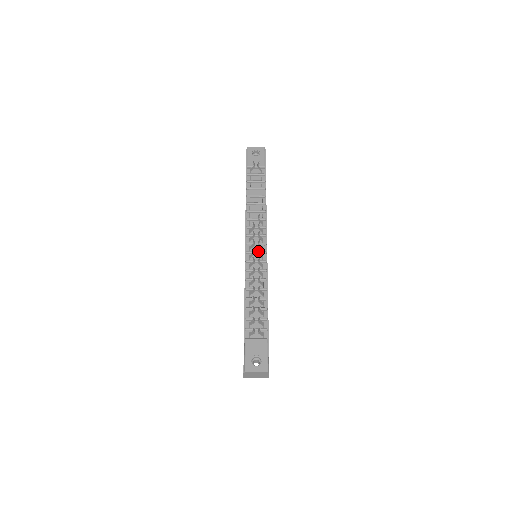
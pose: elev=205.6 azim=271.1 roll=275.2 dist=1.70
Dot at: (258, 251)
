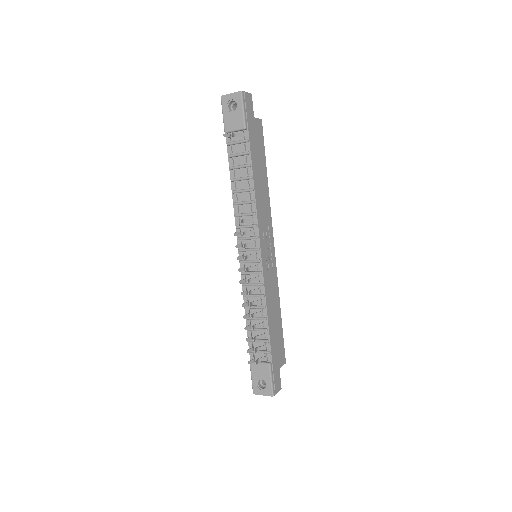
Dot at: (246, 270)
